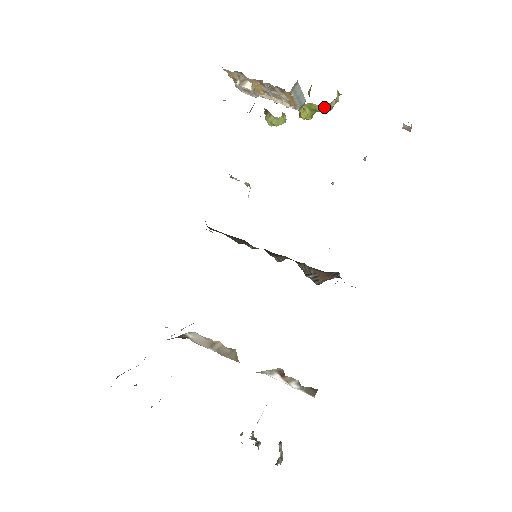
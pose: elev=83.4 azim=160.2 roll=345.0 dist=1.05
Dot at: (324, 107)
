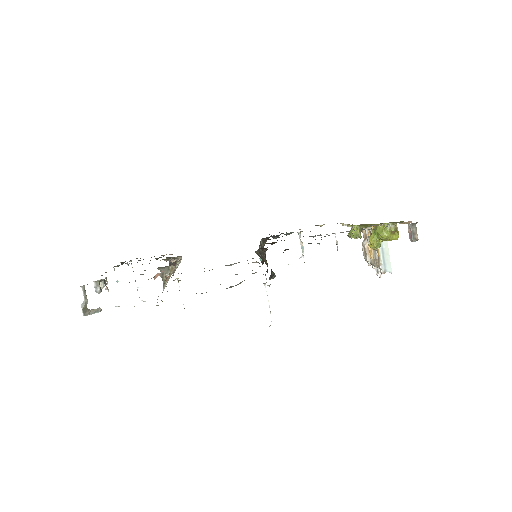
Dot at: (381, 229)
